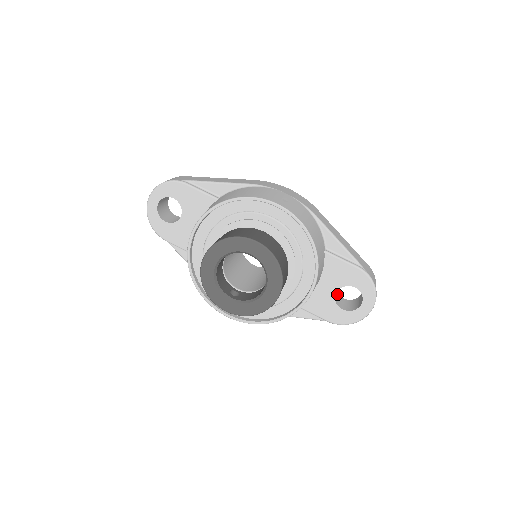
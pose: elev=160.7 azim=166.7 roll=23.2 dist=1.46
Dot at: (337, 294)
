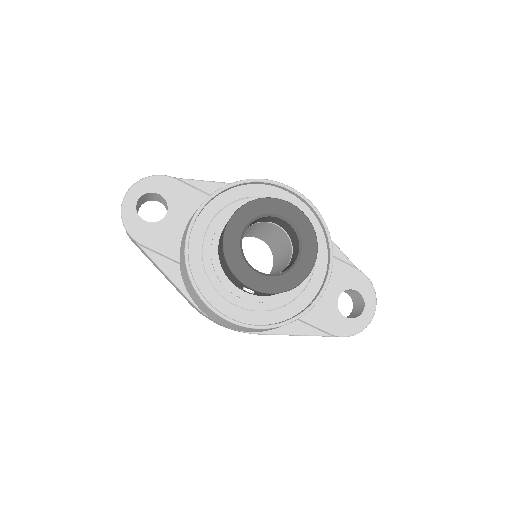
Dot at: occluded
